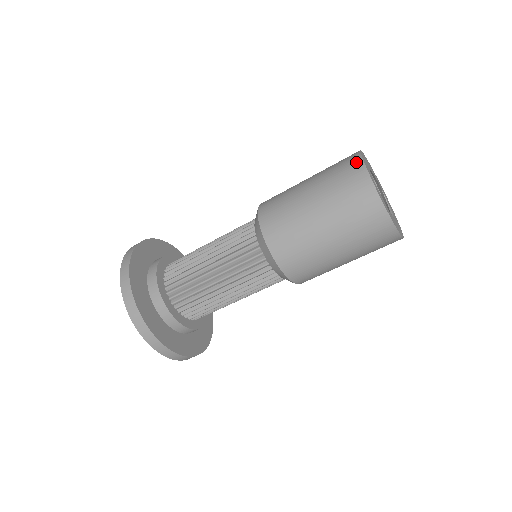
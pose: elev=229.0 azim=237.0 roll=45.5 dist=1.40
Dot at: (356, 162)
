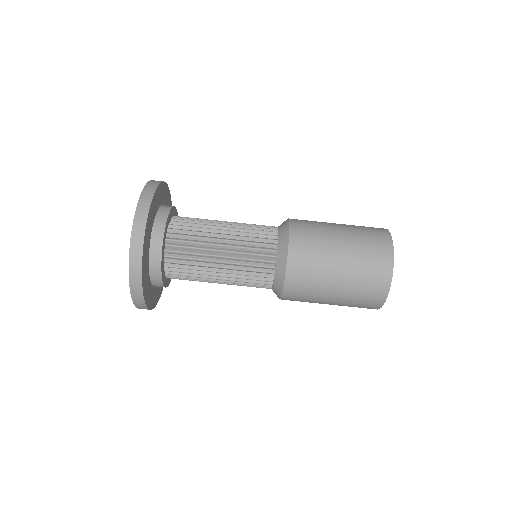
Dot at: (387, 239)
